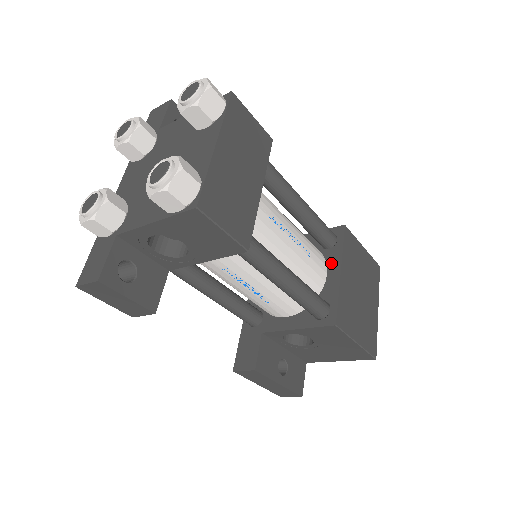
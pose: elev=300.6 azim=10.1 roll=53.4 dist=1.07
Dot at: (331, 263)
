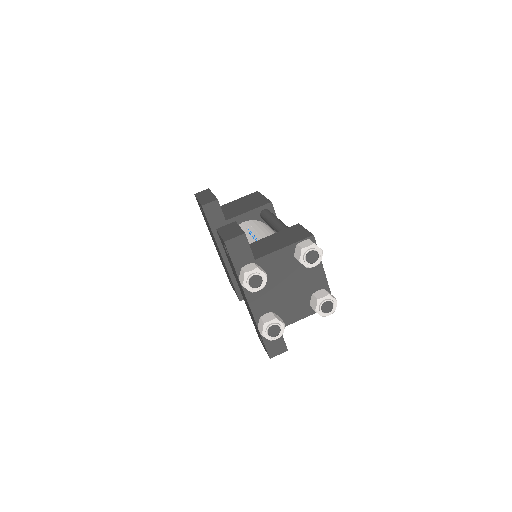
Dot at: occluded
